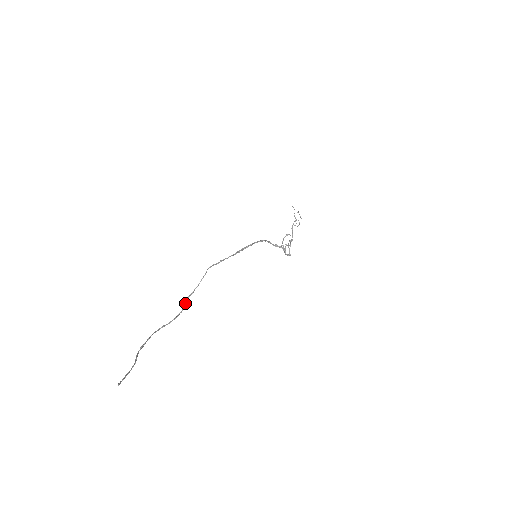
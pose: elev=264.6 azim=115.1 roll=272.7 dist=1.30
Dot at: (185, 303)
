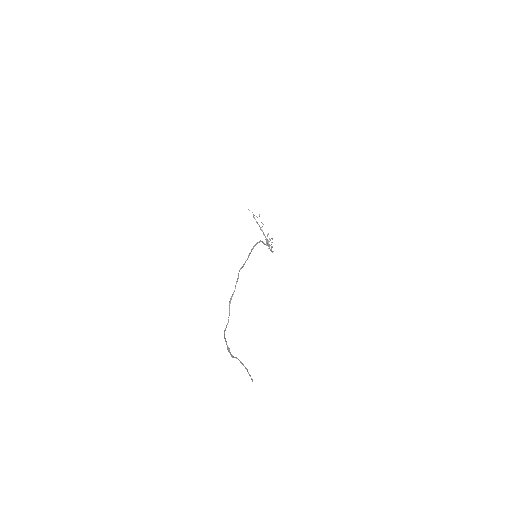
Dot at: (229, 306)
